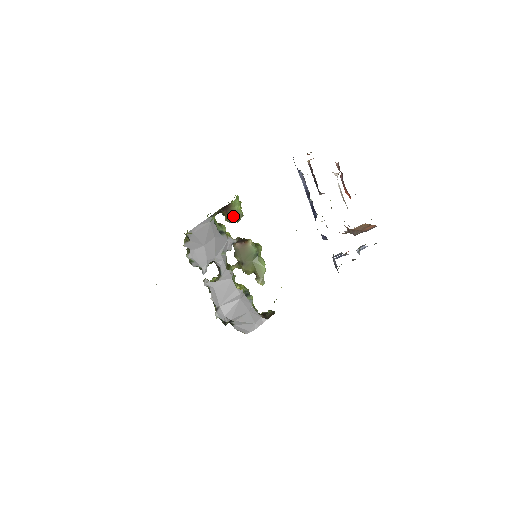
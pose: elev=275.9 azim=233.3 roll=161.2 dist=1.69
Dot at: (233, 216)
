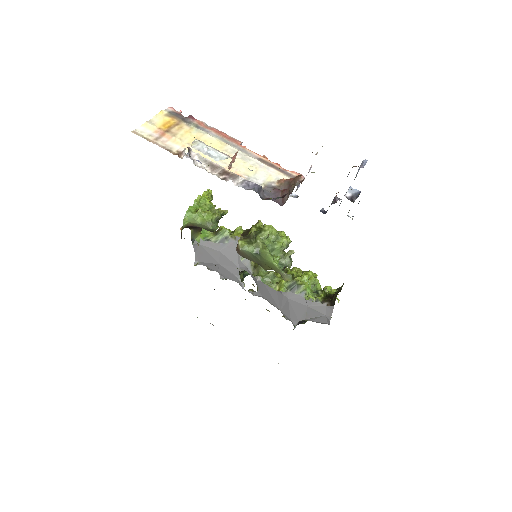
Dot at: (205, 229)
